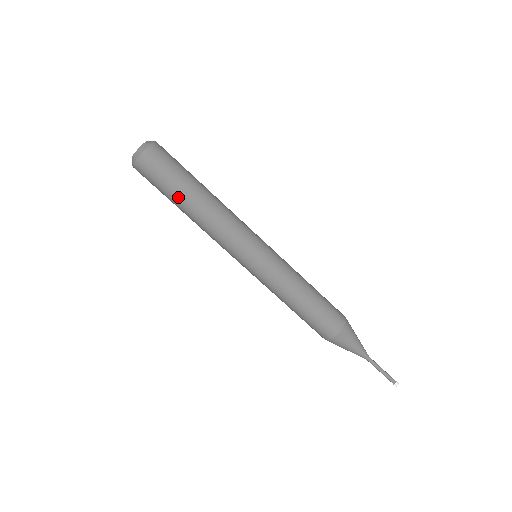
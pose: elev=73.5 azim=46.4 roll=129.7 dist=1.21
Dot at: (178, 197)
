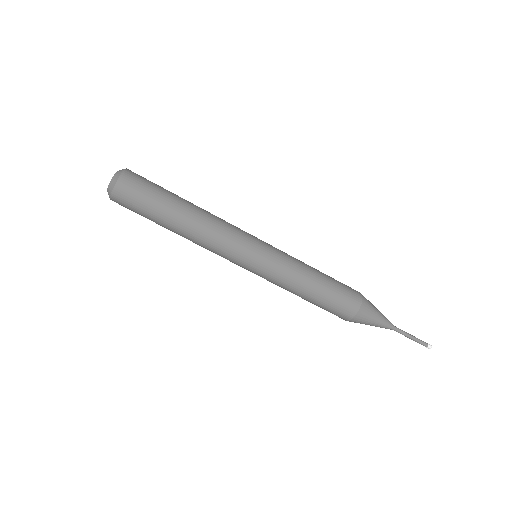
Dot at: (160, 224)
